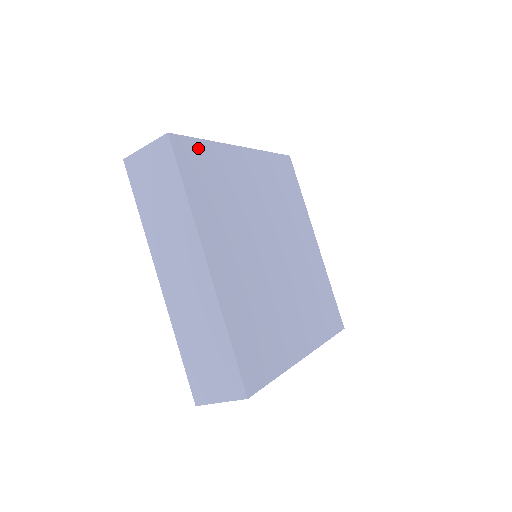
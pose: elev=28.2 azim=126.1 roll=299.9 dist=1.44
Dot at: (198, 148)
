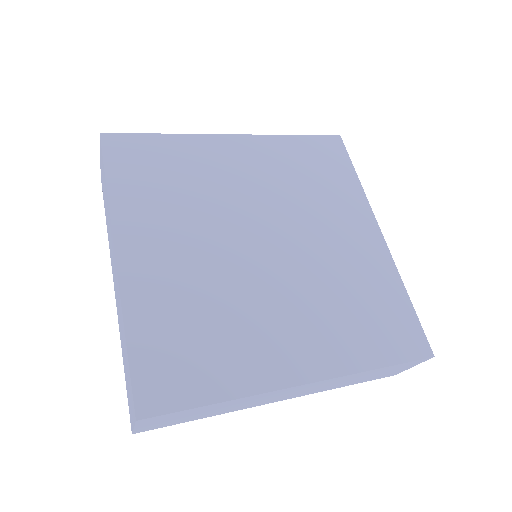
Dot at: (147, 142)
